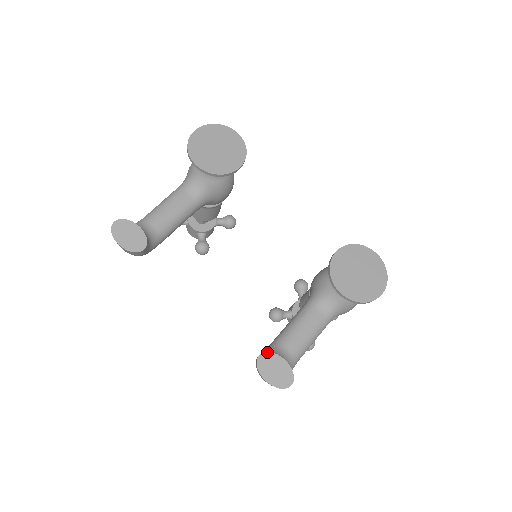
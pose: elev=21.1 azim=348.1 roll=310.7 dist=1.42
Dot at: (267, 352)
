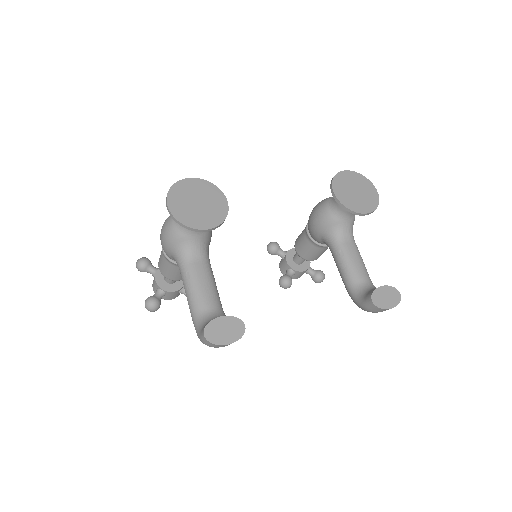
Dot at: (372, 293)
